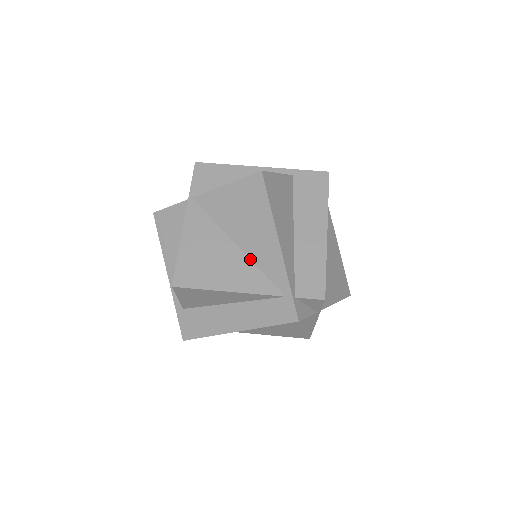
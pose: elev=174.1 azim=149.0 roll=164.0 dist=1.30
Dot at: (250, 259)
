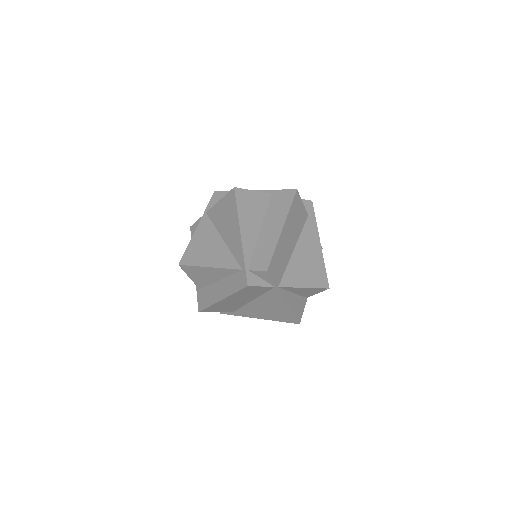
Dot at: (228, 247)
